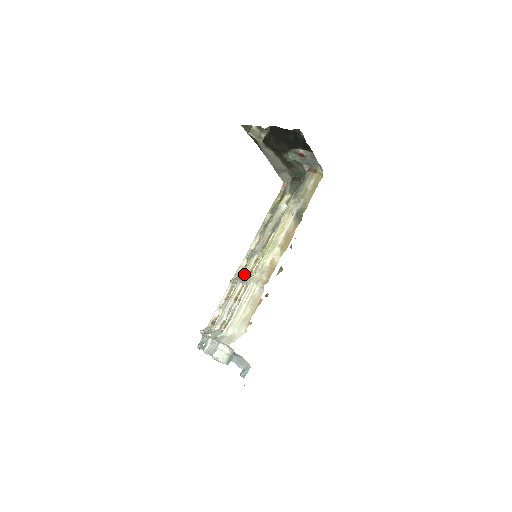
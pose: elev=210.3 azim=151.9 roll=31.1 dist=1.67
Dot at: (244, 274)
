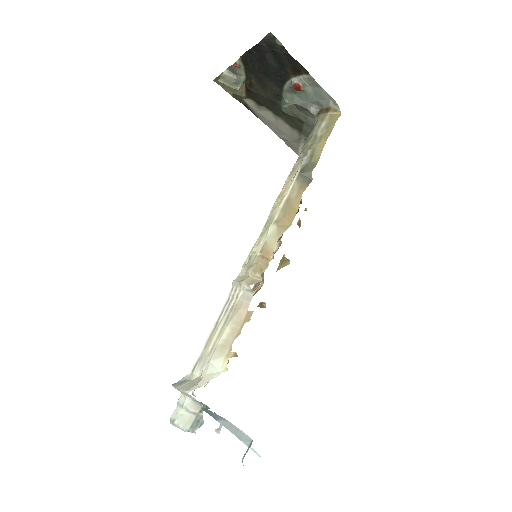
Dot at: occluded
